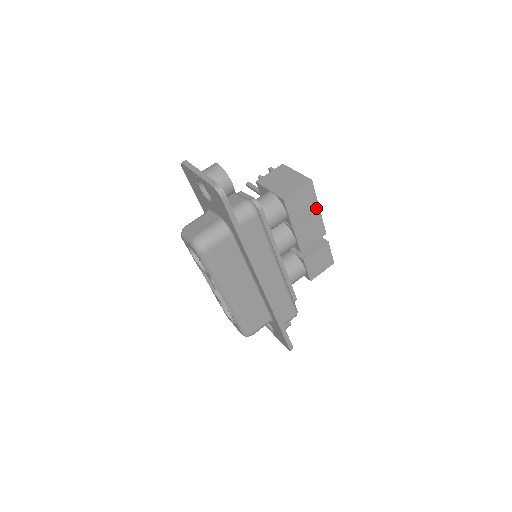
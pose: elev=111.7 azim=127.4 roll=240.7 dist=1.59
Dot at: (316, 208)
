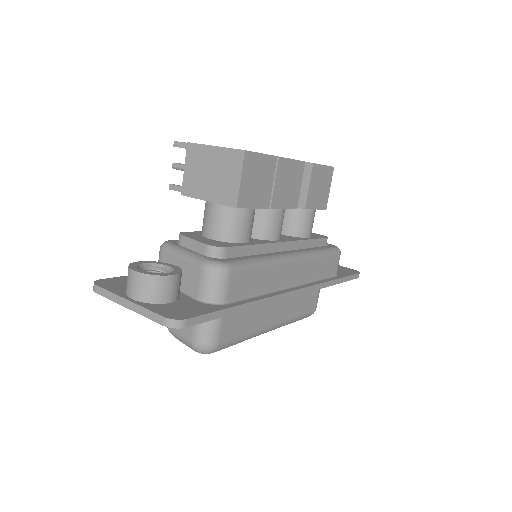
Dot at: (274, 161)
